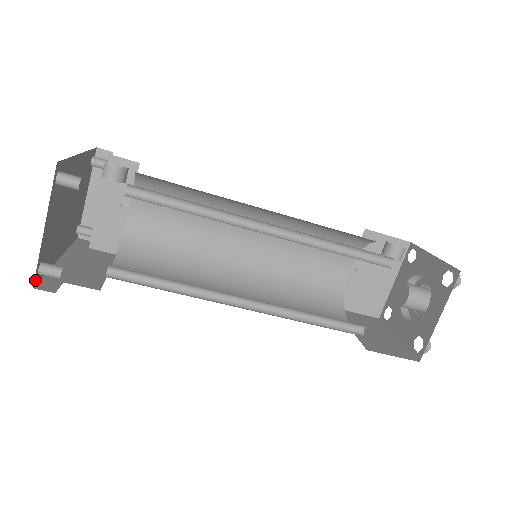
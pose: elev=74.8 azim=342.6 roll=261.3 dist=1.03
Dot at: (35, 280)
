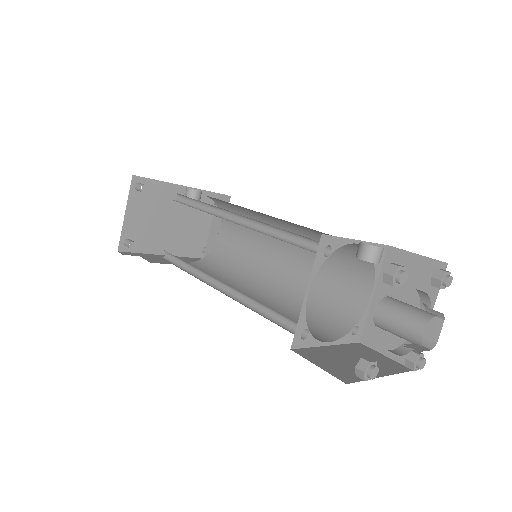
Dot at: (121, 247)
